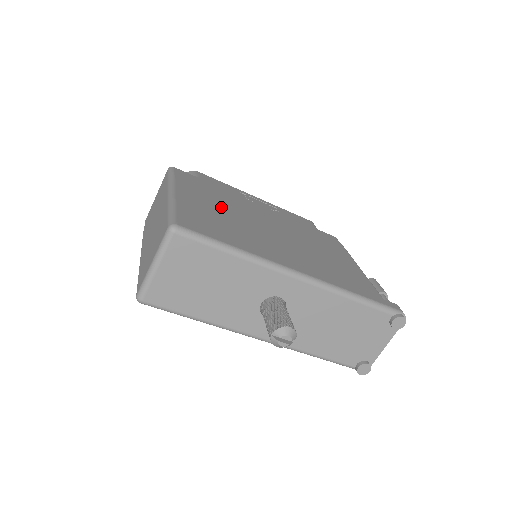
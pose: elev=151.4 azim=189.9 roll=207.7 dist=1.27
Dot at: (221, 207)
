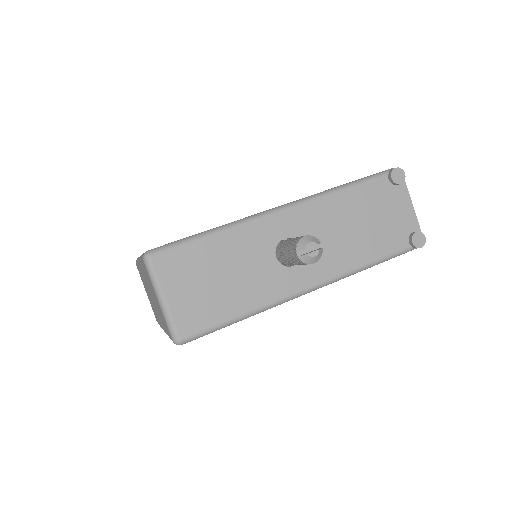
Dot at: occluded
